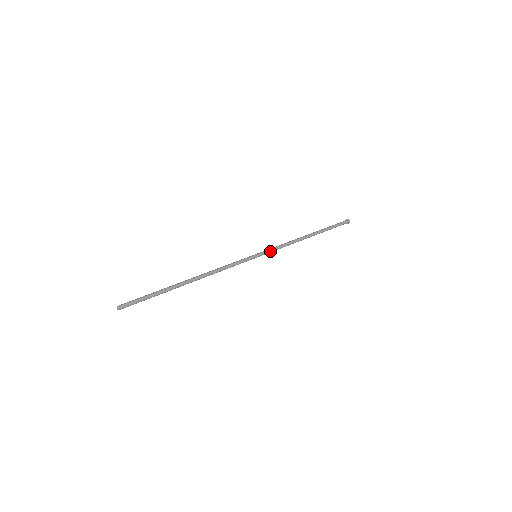
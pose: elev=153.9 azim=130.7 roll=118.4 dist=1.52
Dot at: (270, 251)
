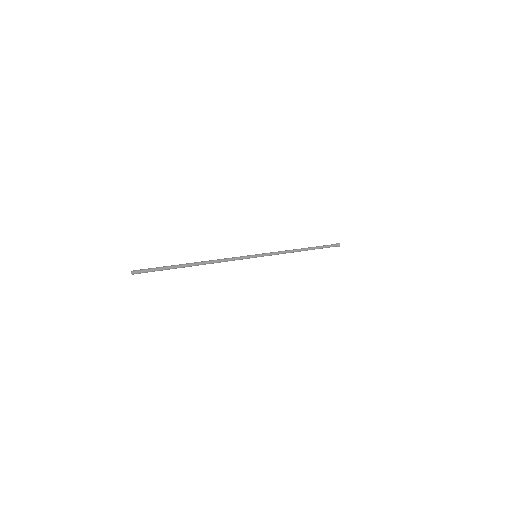
Dot at: (269, 255)
